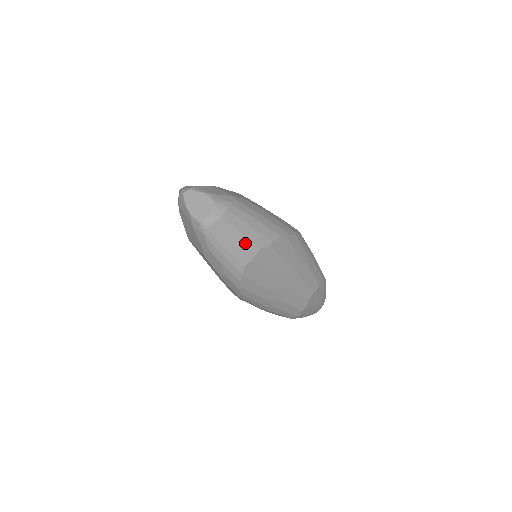
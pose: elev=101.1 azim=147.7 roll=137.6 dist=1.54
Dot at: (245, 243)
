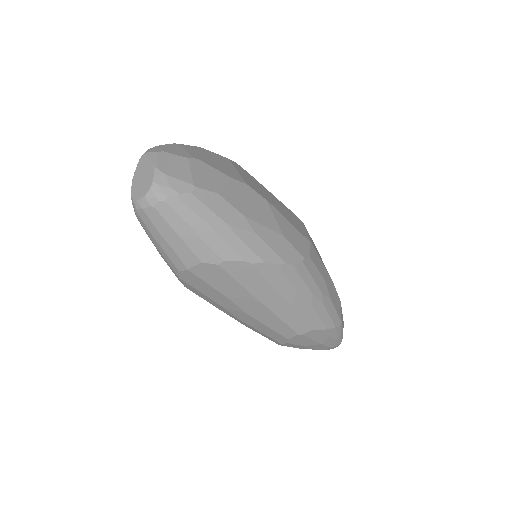
Dot at: (181, 247)
